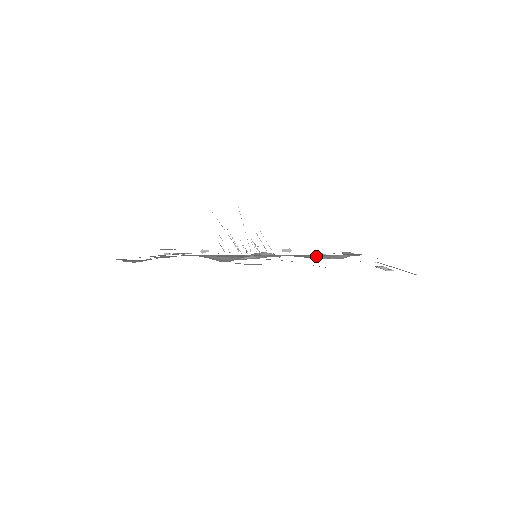
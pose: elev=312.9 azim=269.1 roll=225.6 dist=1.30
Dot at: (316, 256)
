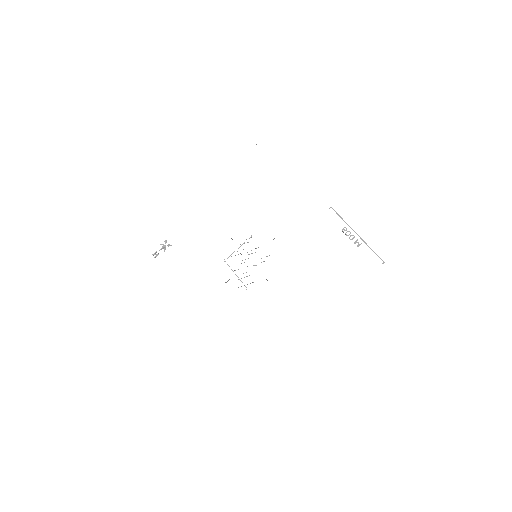
Dot at: occluded
